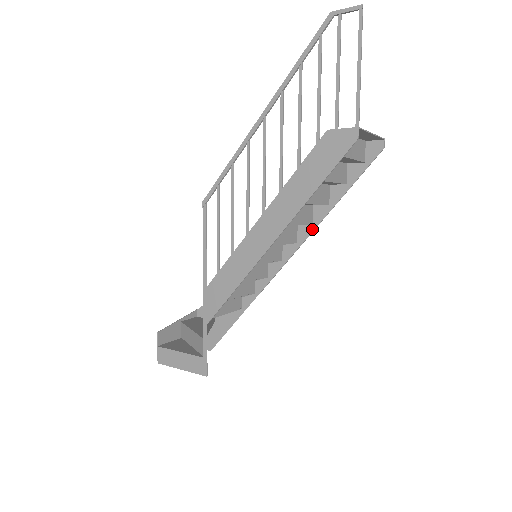
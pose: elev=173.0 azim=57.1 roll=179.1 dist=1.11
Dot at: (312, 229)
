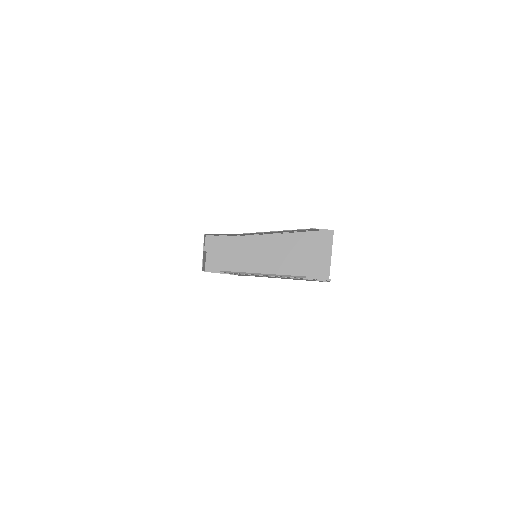
Dot at: occluded
